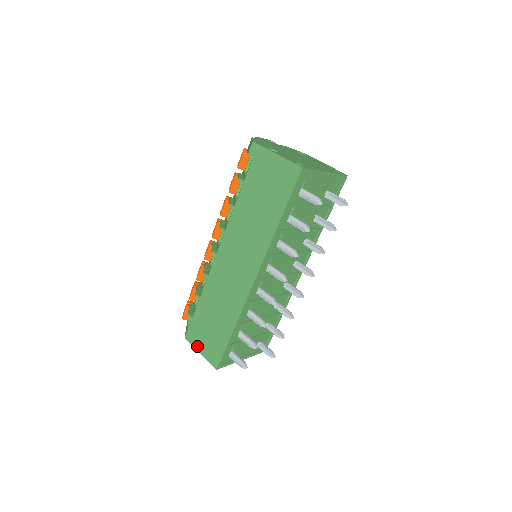
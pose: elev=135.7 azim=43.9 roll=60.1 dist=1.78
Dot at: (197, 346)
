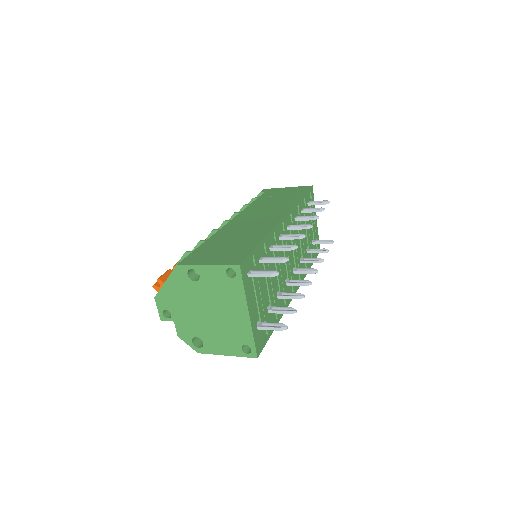
Dot at: (202, 262)
